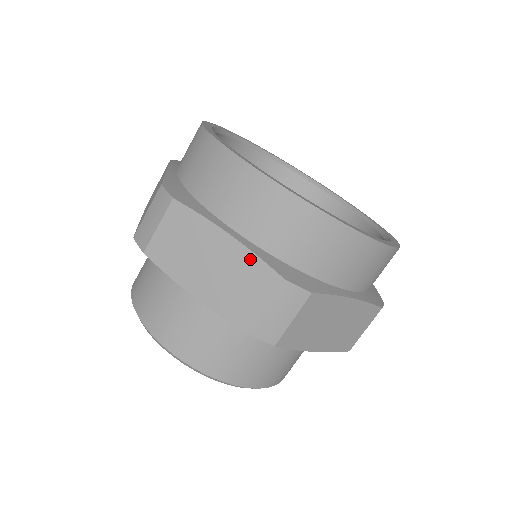
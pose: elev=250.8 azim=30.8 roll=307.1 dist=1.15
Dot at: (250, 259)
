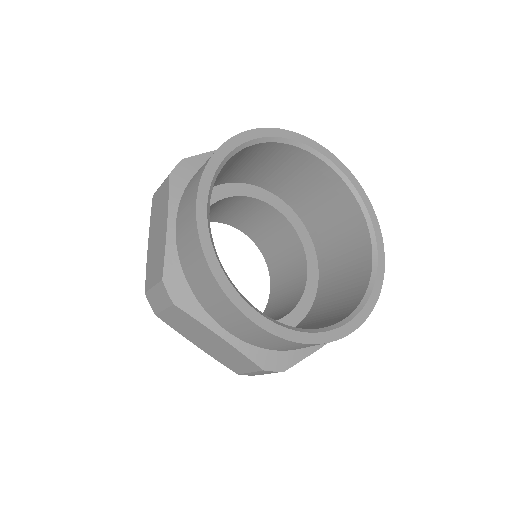
Dot at: occluded
